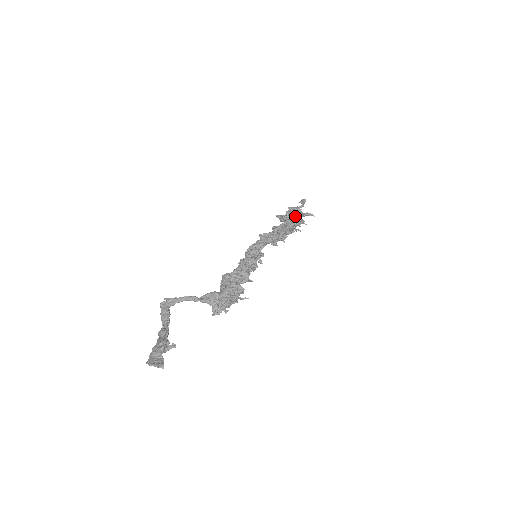
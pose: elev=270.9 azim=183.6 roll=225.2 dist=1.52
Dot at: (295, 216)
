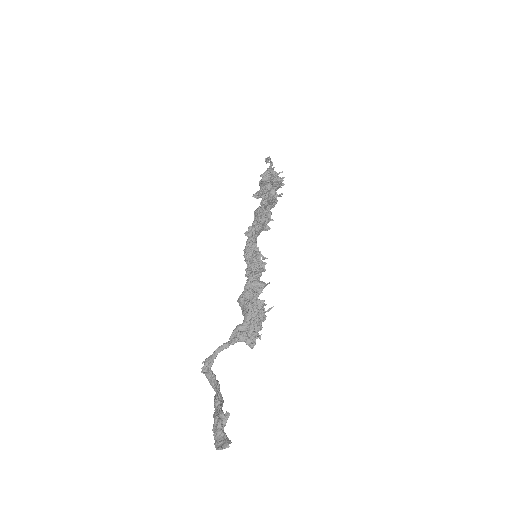
Dot at: occluded
